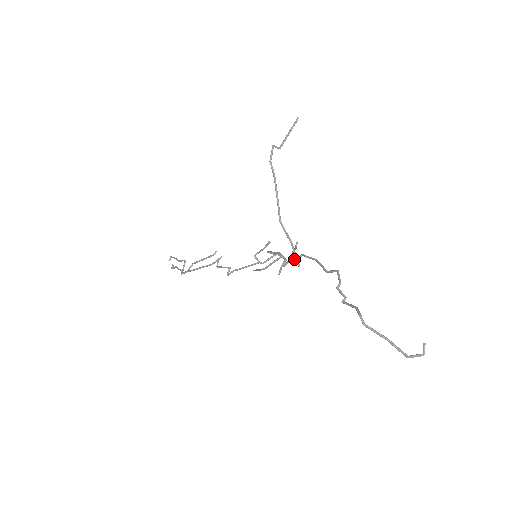
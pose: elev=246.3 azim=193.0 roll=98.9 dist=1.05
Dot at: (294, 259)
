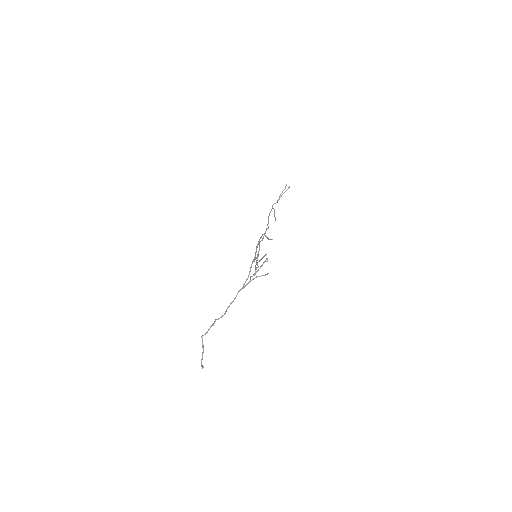
Dot at: (248, 282)
